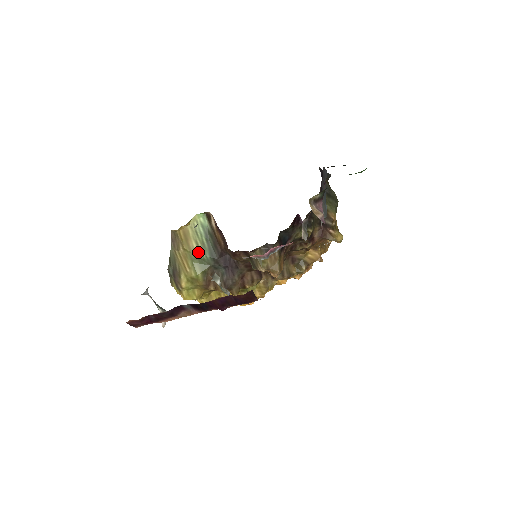
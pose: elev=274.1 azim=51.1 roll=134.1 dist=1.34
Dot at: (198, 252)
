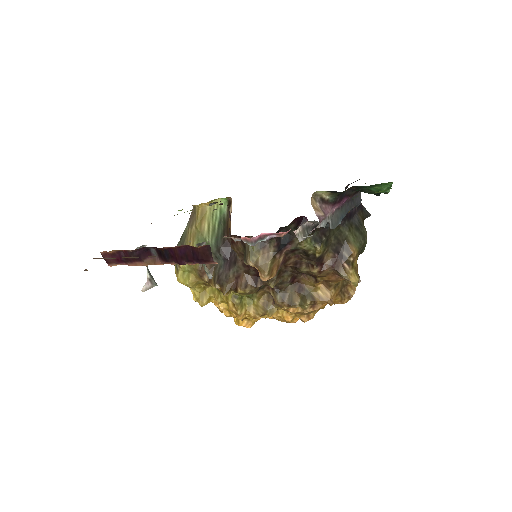
Dot at: (206, 234)
